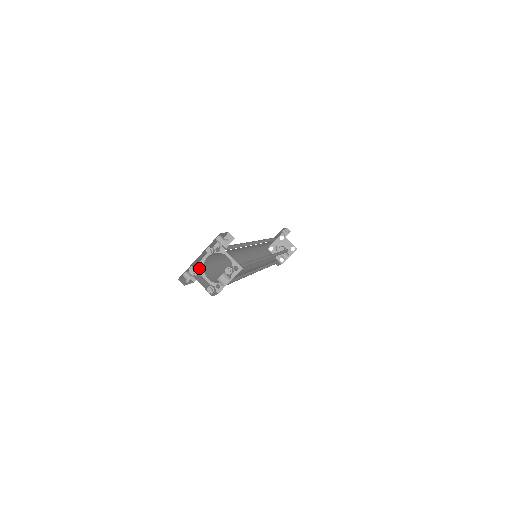
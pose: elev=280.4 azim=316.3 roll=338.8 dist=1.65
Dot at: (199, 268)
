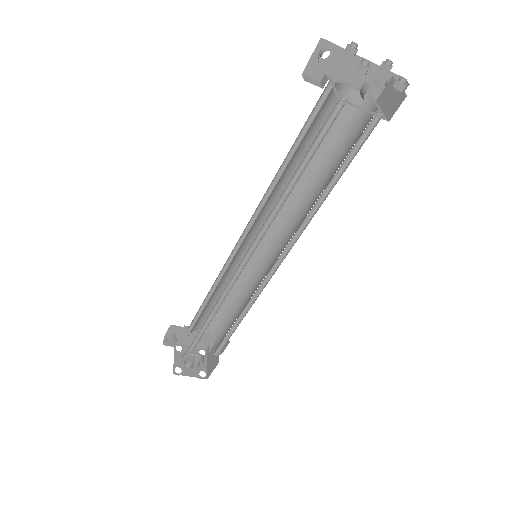
Dot at: (329, 80)
